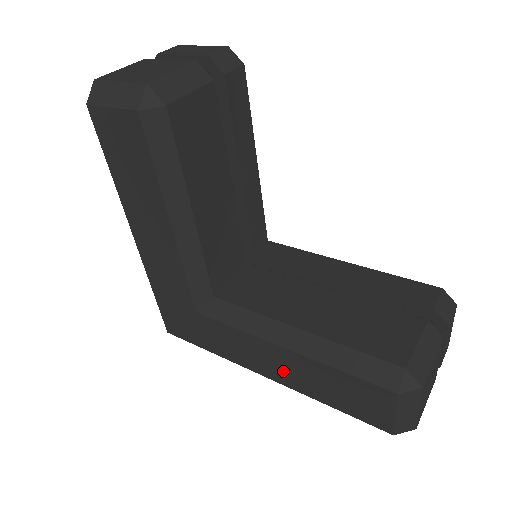
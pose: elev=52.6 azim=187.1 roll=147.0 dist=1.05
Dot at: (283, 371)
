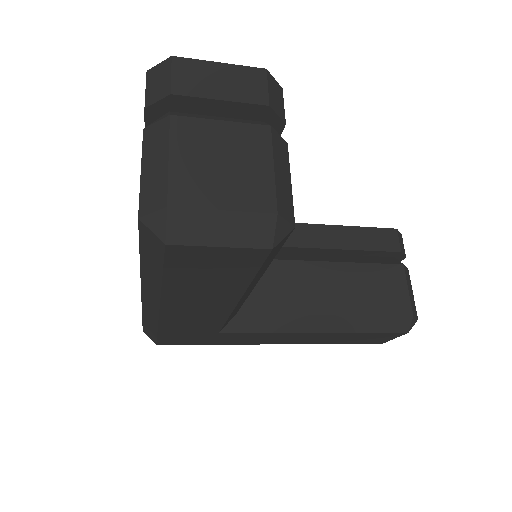
Dot at: (303, 340)
